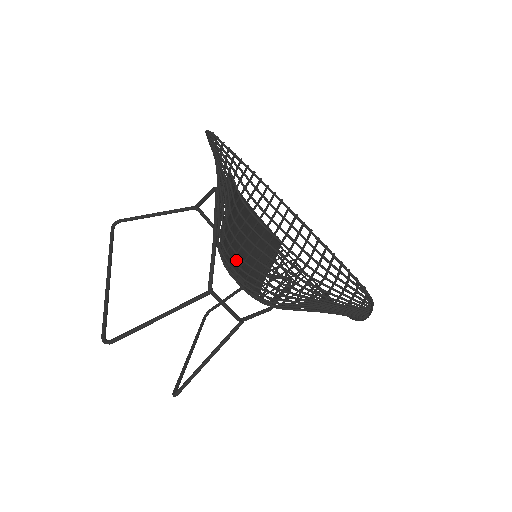
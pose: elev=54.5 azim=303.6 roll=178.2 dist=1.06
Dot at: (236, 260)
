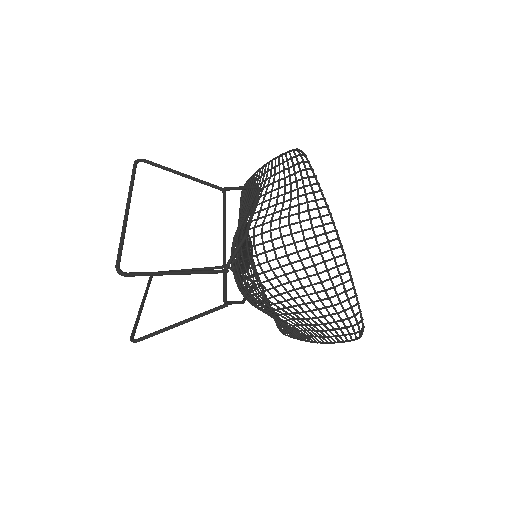
Dot at: occluded
